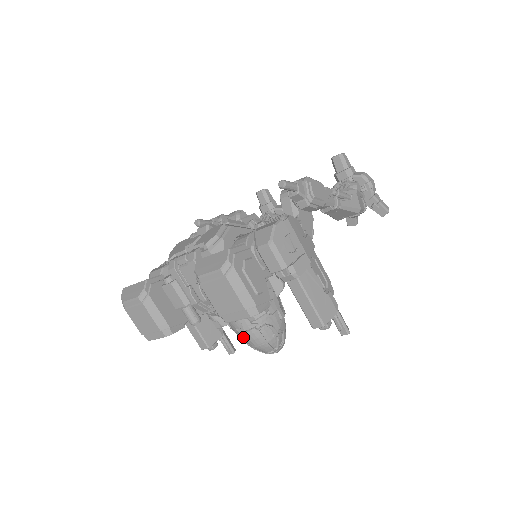
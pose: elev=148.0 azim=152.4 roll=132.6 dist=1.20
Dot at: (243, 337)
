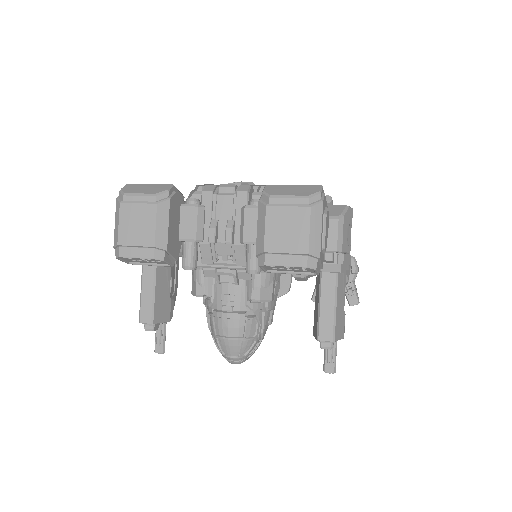
Dot at: (221, 320)
